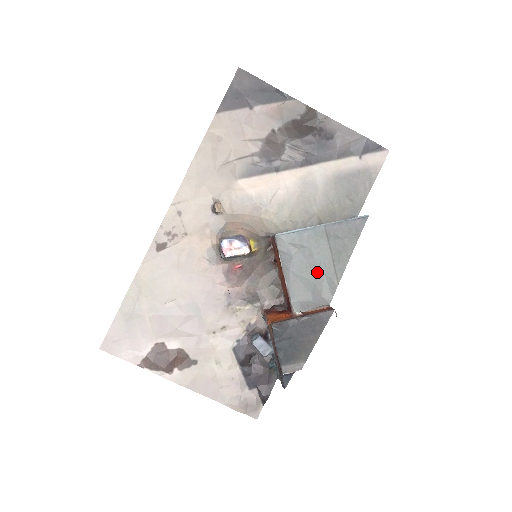
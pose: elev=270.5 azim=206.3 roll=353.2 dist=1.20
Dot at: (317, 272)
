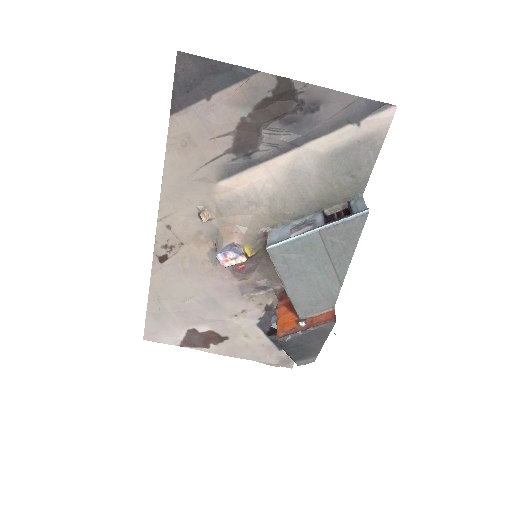
Dot at: (317, 278)
